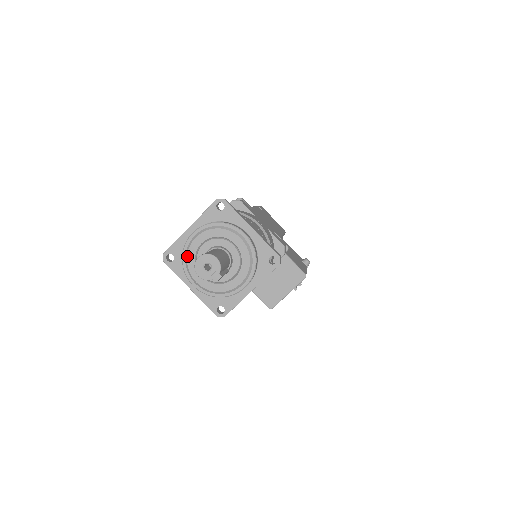
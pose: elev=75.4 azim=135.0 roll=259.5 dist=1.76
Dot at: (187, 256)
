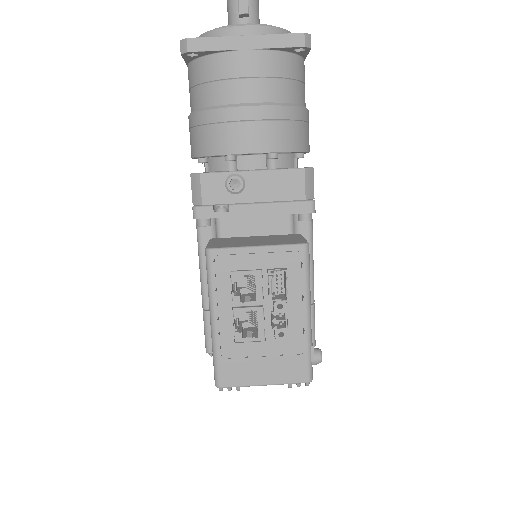
Dot at: occluded
